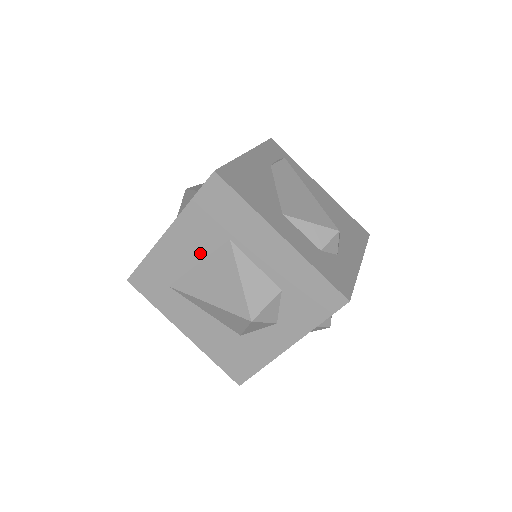
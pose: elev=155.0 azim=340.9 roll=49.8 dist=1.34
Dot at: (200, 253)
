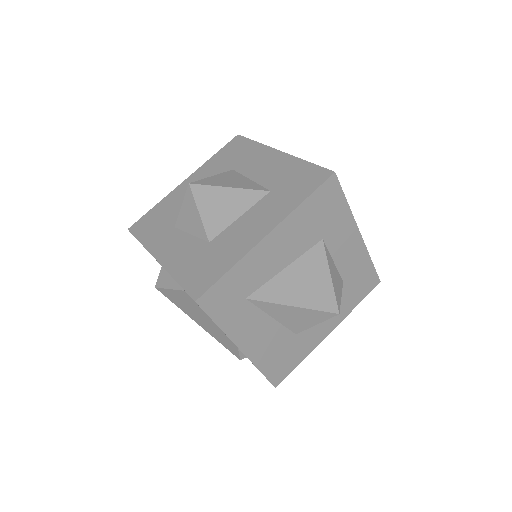
Dot at: (292, 256)
